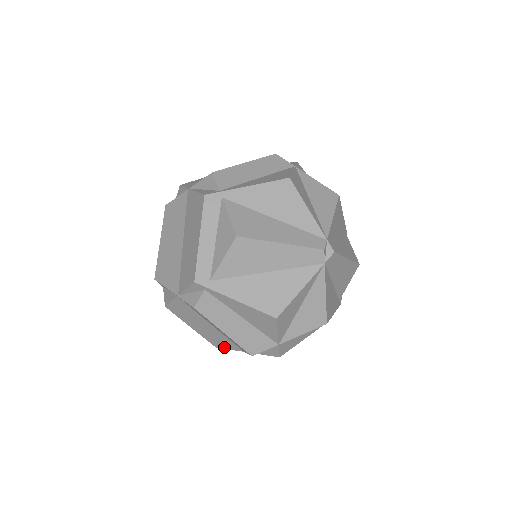
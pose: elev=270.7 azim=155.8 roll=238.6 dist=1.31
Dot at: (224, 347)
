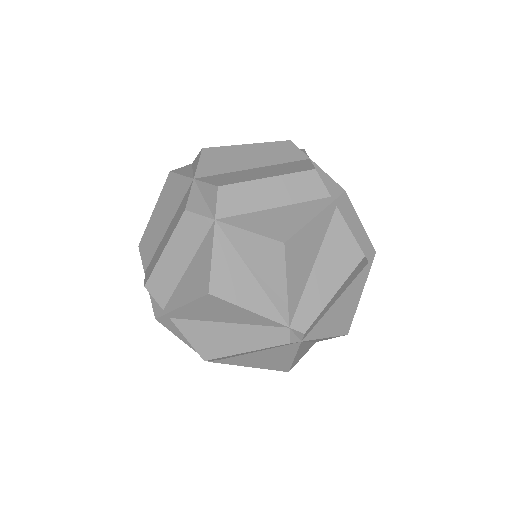
Dot at: occluded
